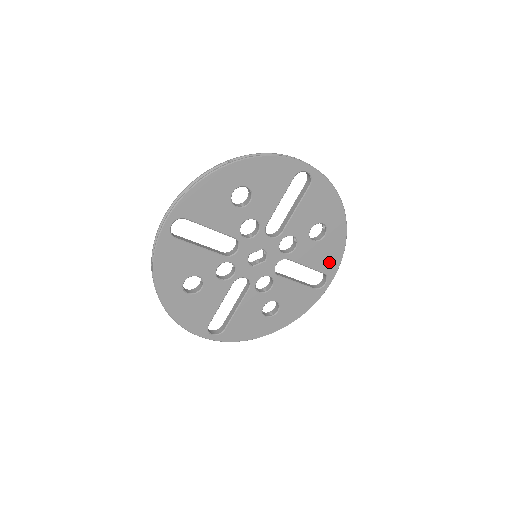
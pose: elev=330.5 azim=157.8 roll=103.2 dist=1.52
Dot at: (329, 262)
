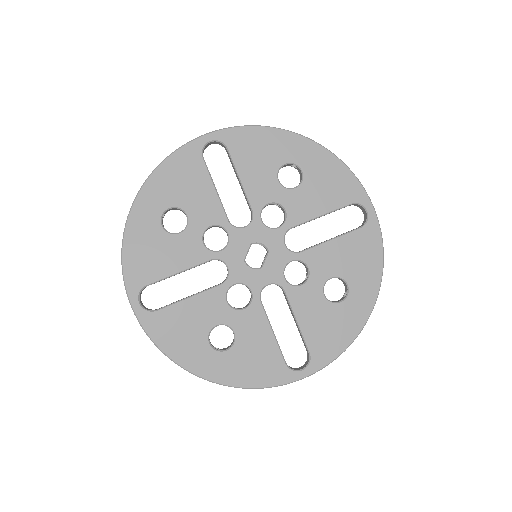
Dot at: (341, 189)
